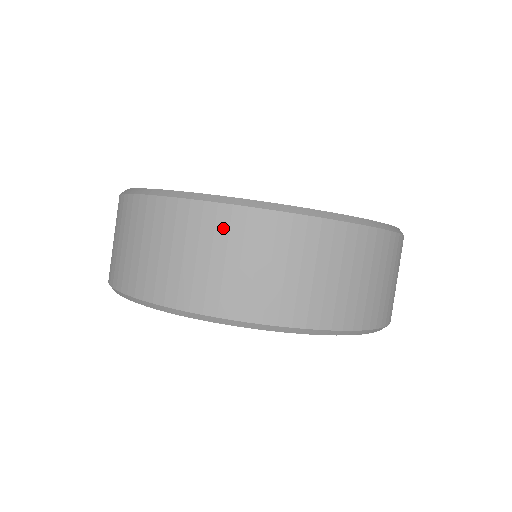
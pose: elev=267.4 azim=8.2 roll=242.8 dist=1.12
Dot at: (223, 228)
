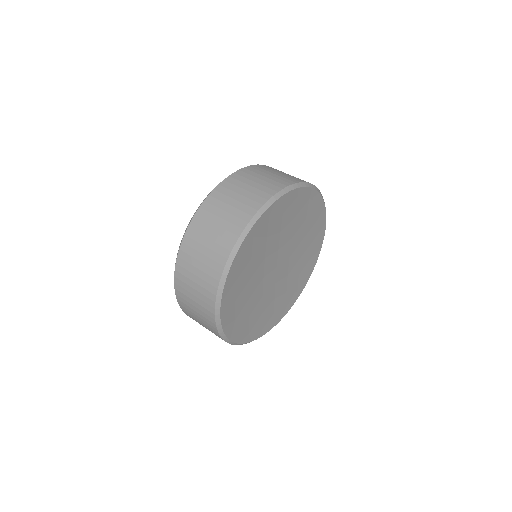
Dot at: (184, 271)
